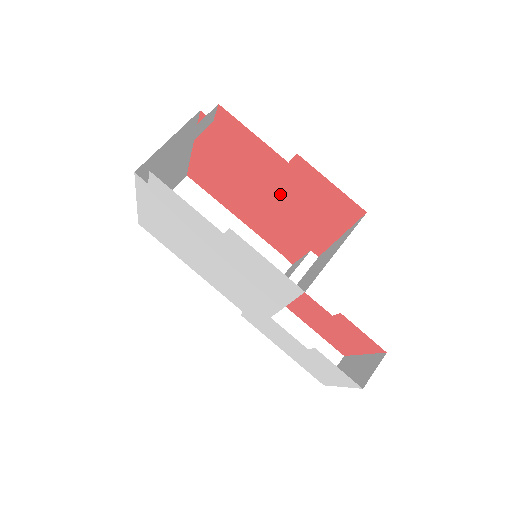
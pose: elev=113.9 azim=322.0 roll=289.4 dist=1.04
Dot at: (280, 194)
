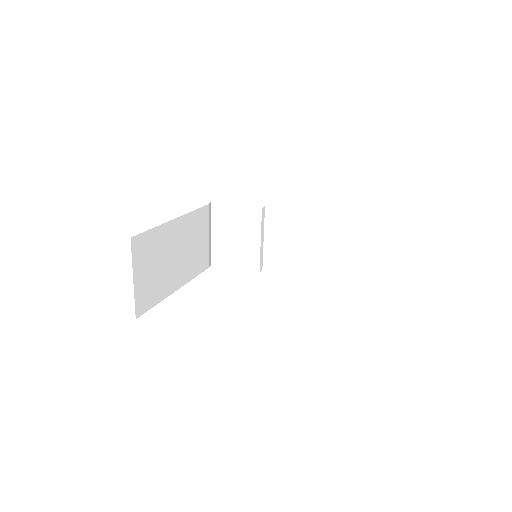
Dot at: occluded
